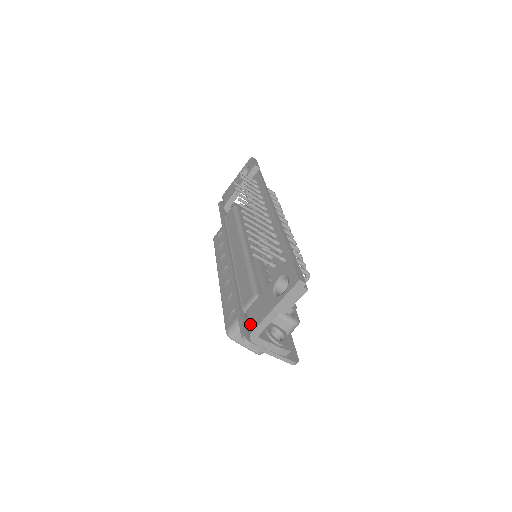
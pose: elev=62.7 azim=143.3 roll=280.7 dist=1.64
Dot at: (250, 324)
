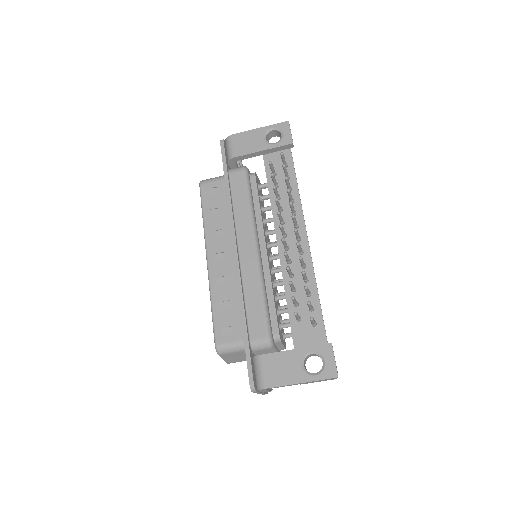
Dot at: (264, 377)
